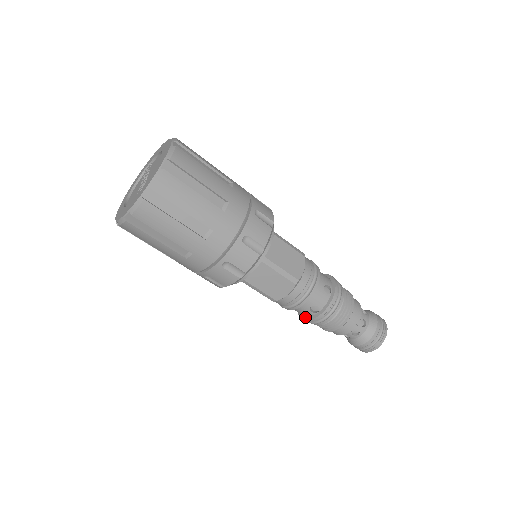
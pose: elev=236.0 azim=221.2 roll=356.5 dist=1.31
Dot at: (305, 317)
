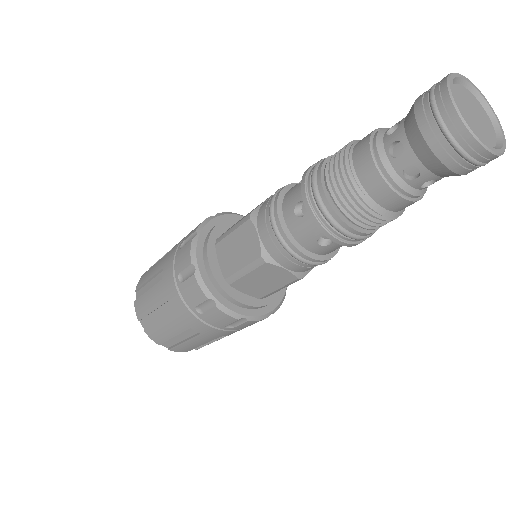
Dot at: (325, 233)
